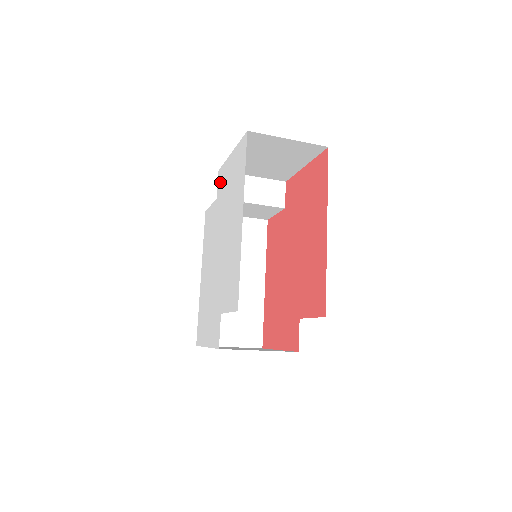
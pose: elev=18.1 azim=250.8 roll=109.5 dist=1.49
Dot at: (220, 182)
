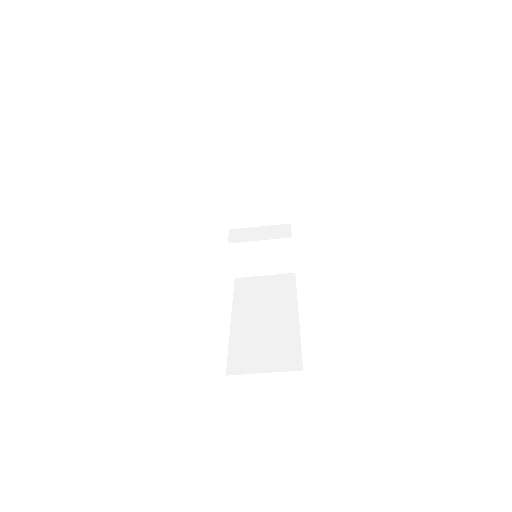
Dot at: occluded
